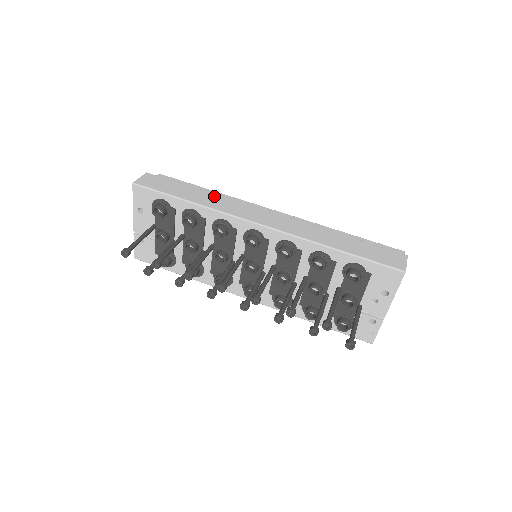
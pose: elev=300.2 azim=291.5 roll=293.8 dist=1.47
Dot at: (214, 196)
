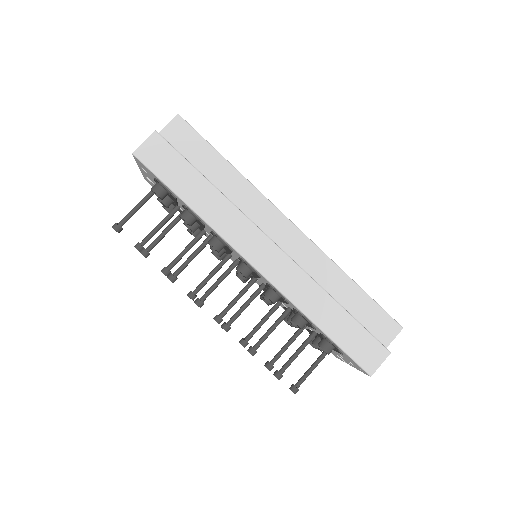
Dot at: (222, 201)
